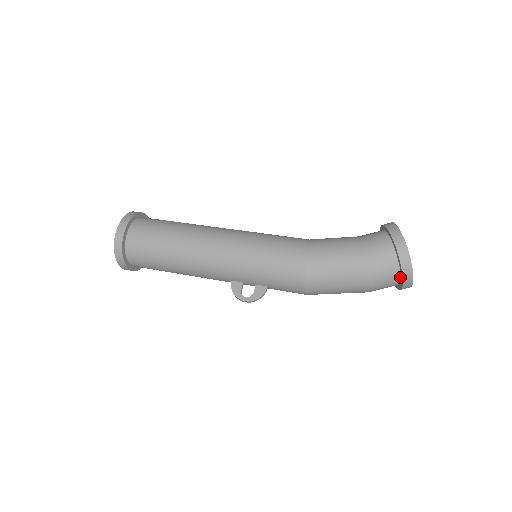
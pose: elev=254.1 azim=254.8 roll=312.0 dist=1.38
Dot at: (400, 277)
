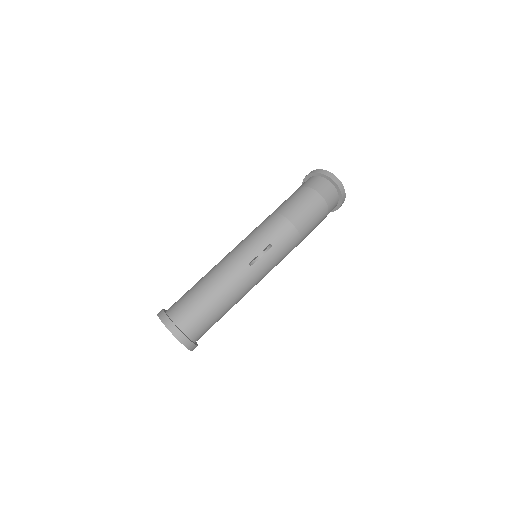
Dot at: (327, 180)
